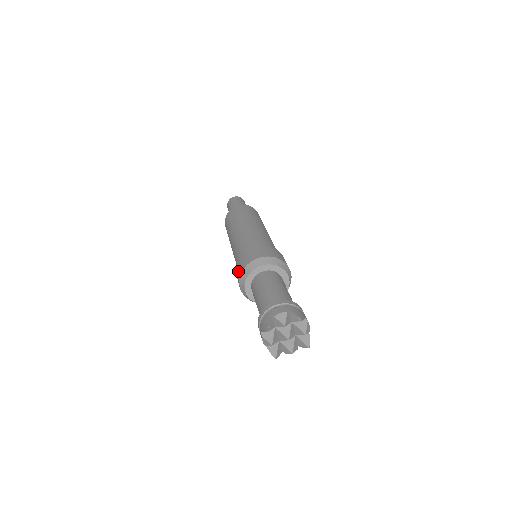
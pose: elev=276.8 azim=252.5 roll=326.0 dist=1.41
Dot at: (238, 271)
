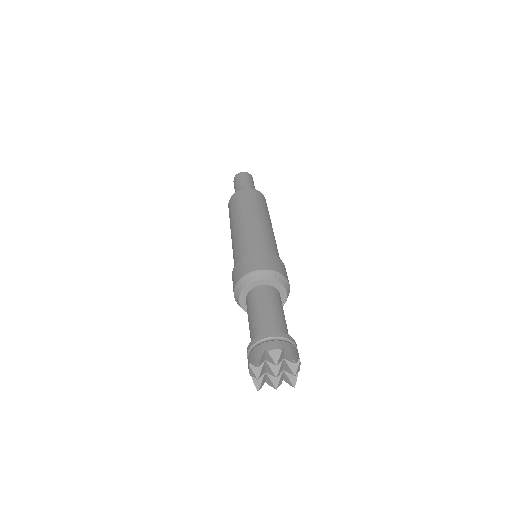
Dot at: (236, 275)
